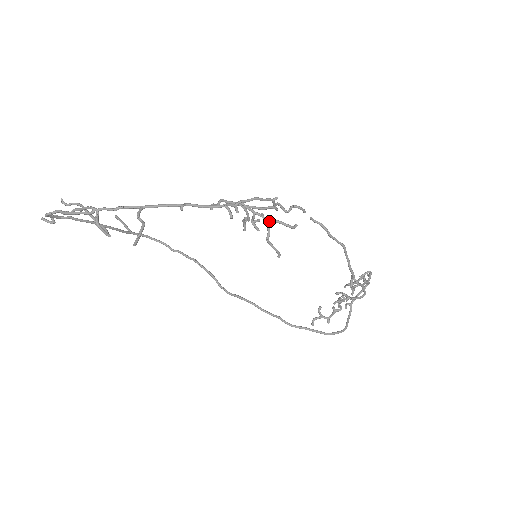
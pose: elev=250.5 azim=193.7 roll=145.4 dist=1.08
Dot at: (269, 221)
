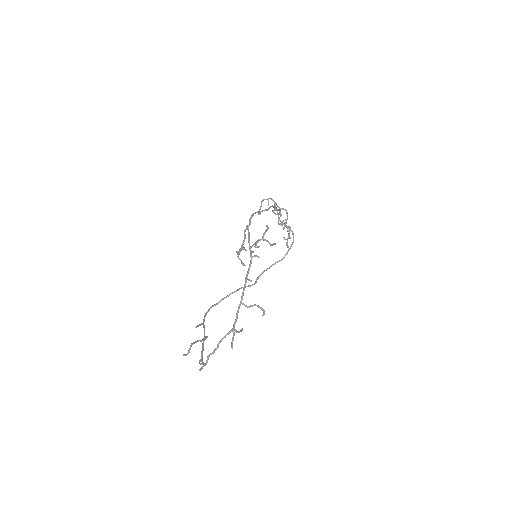
Dot at: (263, 238)
